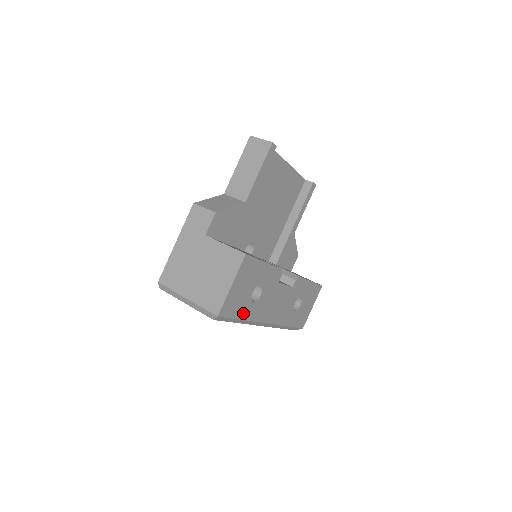
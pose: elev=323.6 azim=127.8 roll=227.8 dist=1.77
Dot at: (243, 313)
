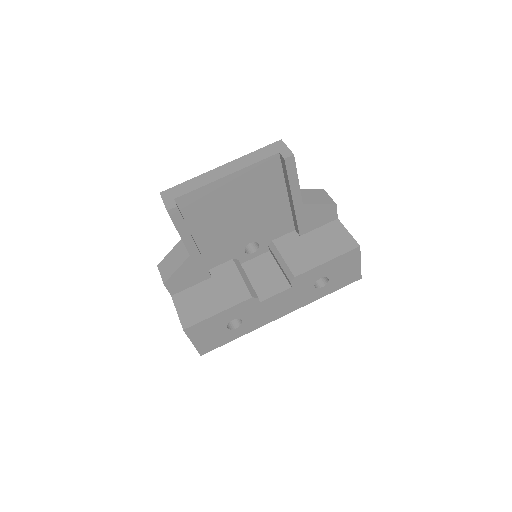
Dot at: (232, 337)
